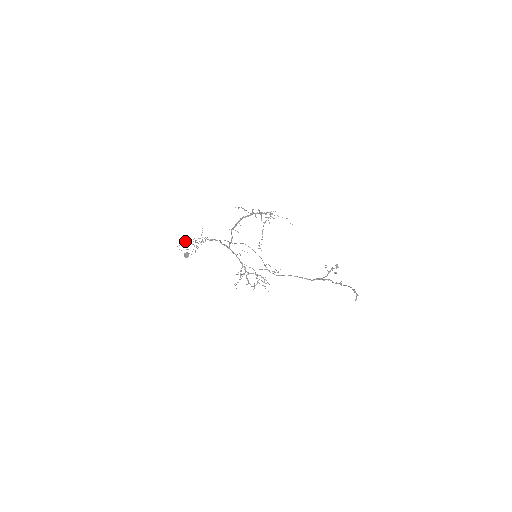
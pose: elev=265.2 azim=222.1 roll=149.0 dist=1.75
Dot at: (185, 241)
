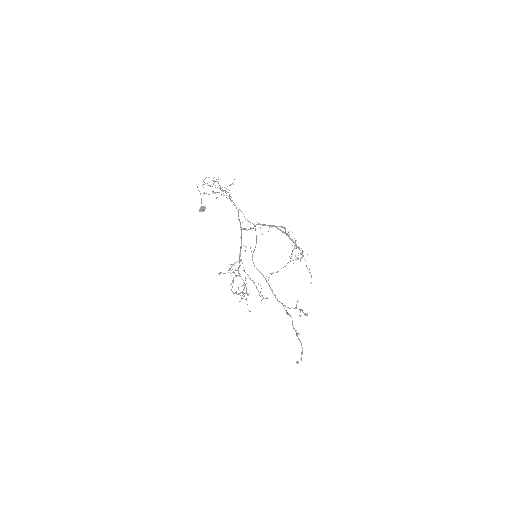
Dot at: (210, 185)
